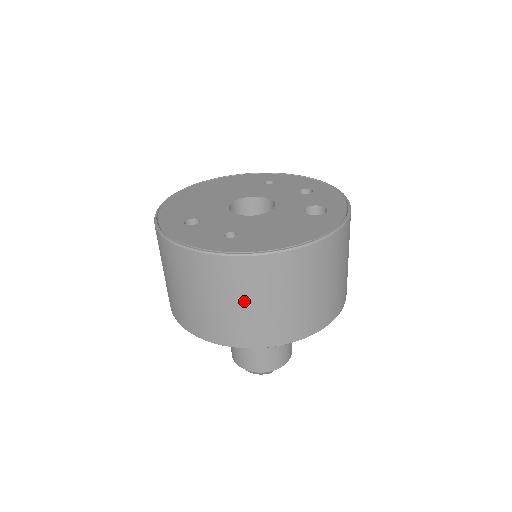
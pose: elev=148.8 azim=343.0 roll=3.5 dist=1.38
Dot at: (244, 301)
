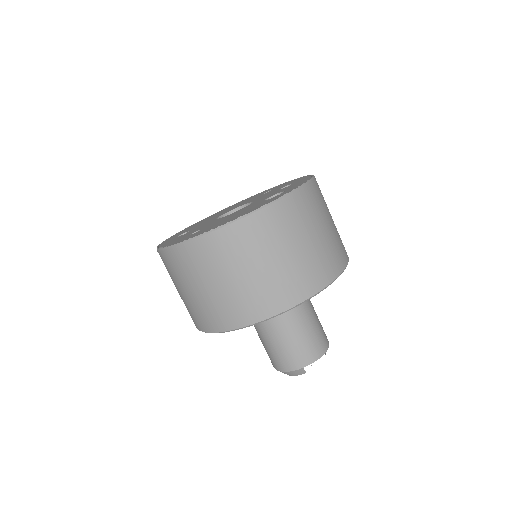
Dot at: (206, 284)
